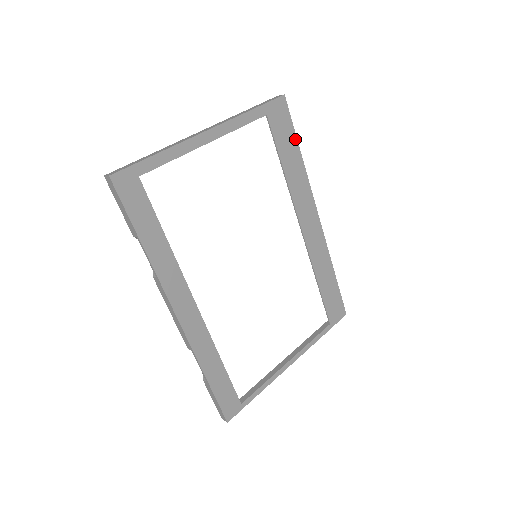
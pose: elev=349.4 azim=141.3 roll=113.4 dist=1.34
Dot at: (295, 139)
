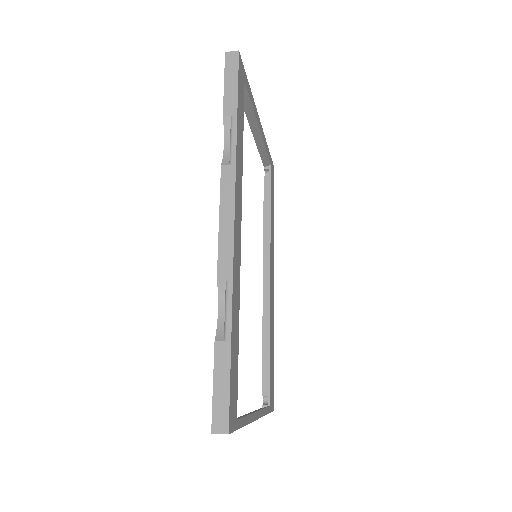
Dot at: occluded
